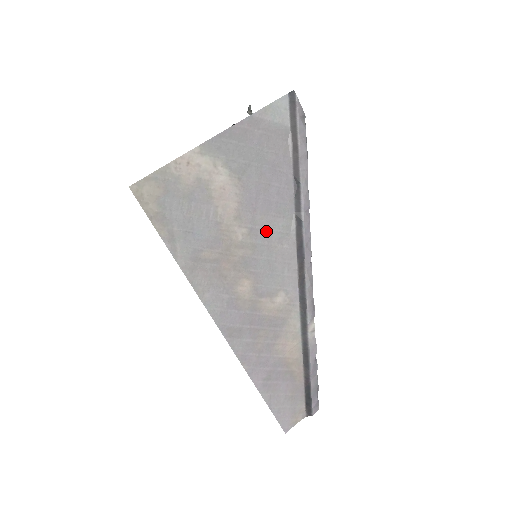
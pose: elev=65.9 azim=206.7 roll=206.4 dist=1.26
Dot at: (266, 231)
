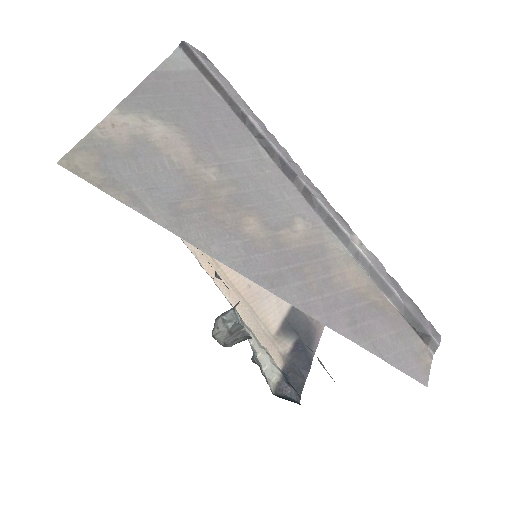
Dot at: (237, 164)
